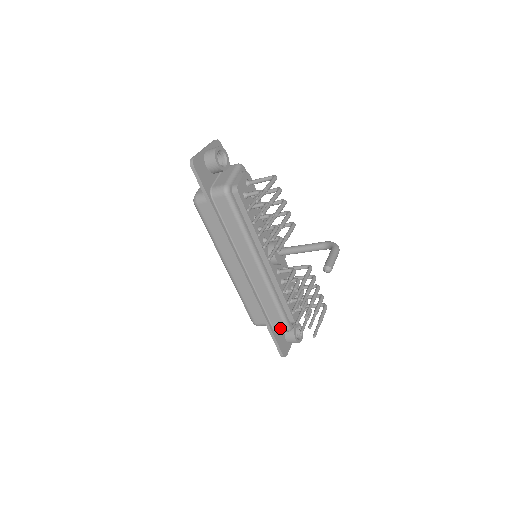
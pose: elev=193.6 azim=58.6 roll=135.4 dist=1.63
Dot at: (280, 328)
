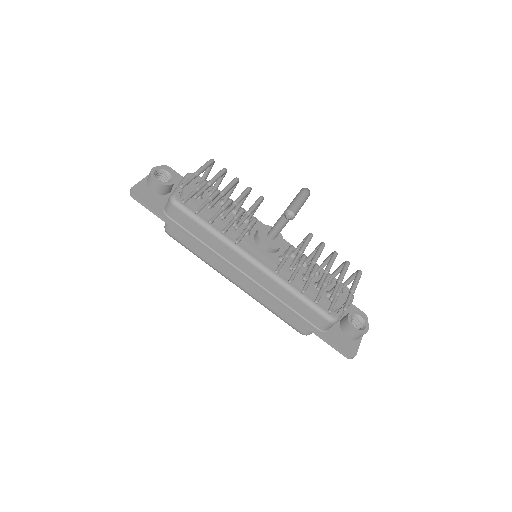
Dot at: (322, 323)
